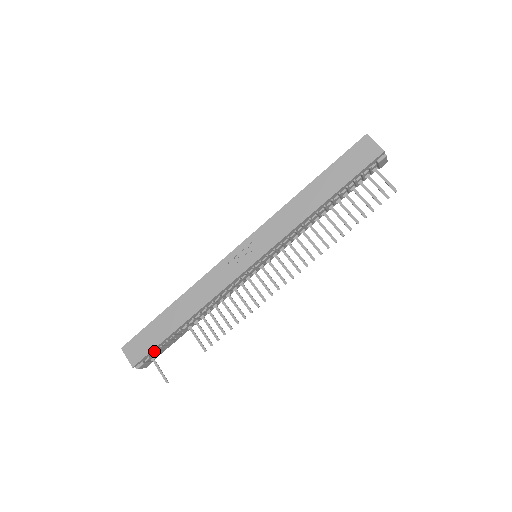
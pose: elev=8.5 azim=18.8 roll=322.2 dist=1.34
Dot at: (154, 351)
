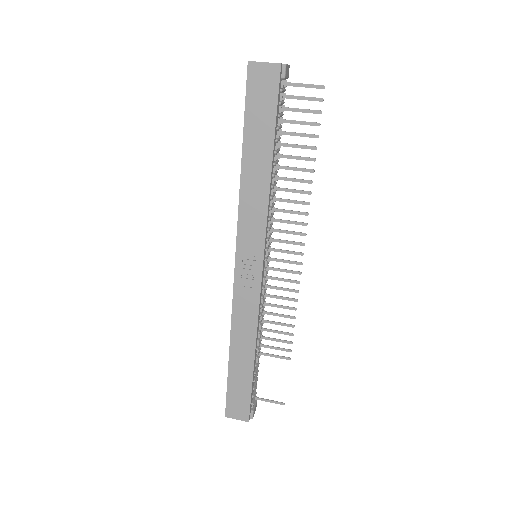
Dot at: (252, 397)
